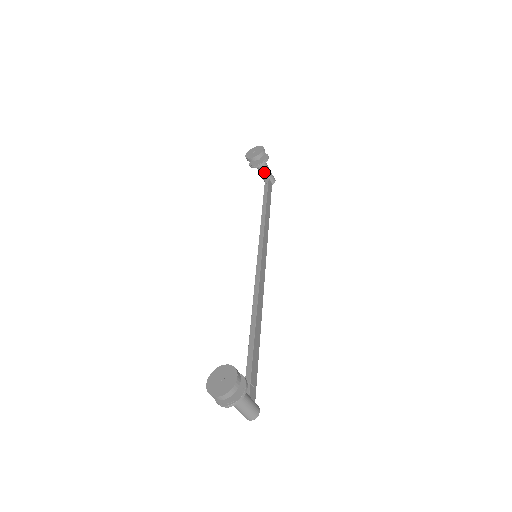
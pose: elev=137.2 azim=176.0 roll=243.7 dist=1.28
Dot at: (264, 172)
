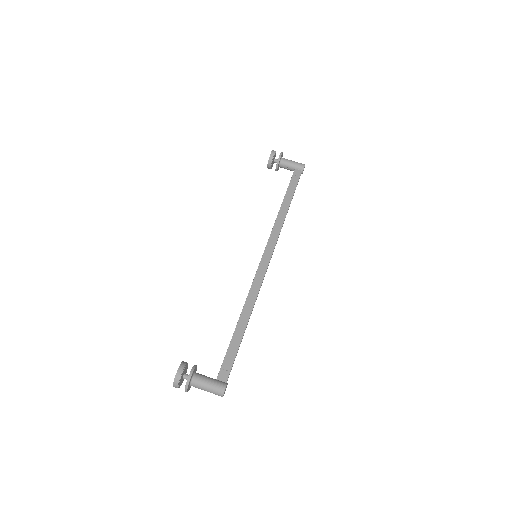
Dot at: (288, 168)
